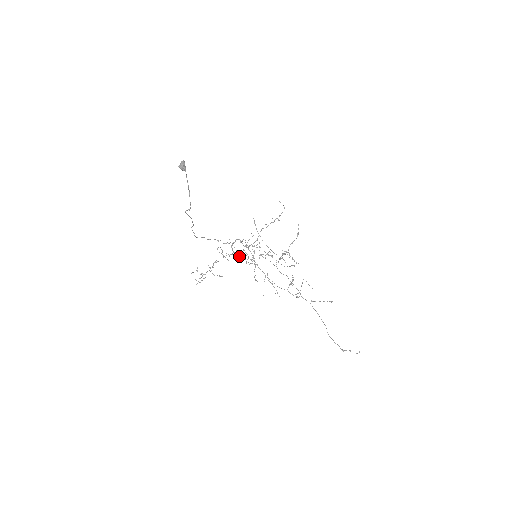
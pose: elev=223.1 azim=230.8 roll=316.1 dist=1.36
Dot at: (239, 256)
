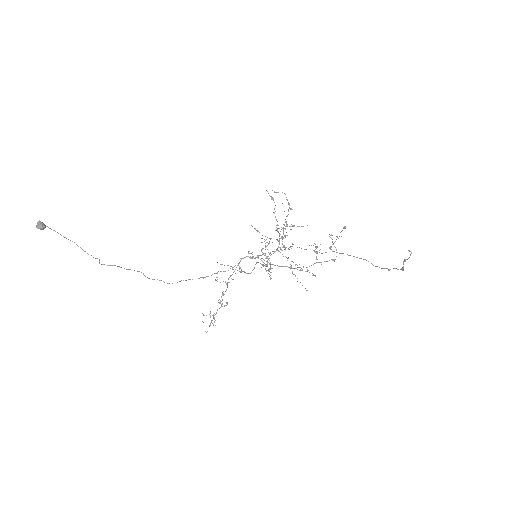
Dot at: occluded
